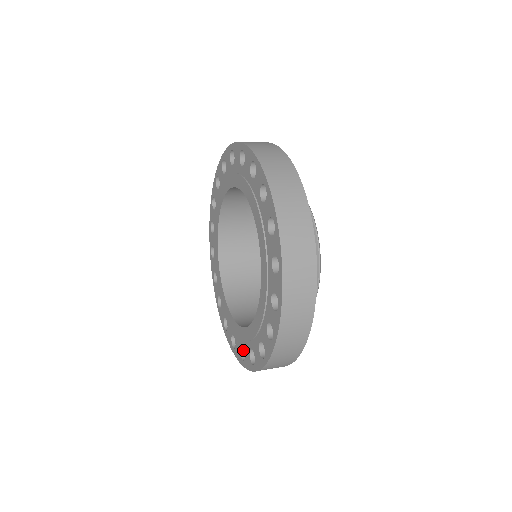
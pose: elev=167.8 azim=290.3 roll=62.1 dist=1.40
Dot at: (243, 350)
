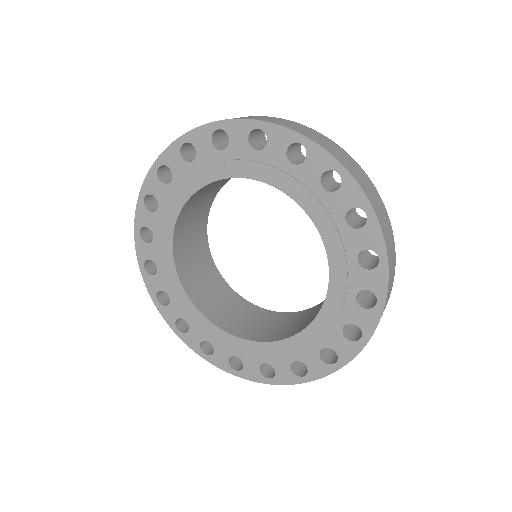
Dot at: (202, 341)
